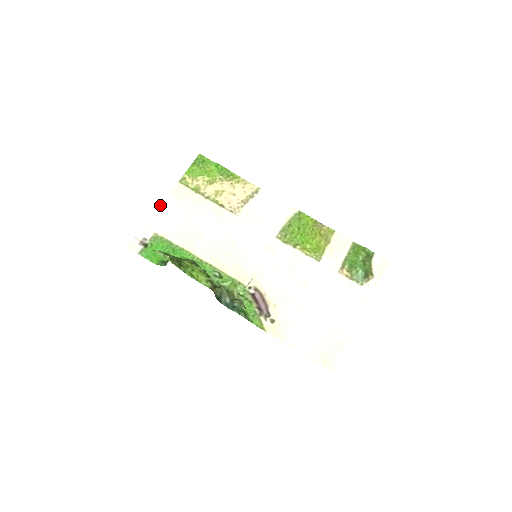
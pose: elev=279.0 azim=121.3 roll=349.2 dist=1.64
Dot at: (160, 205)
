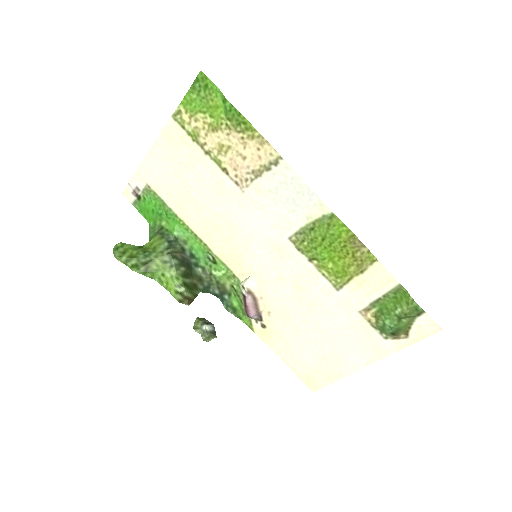
Dot at: (151, 148)
